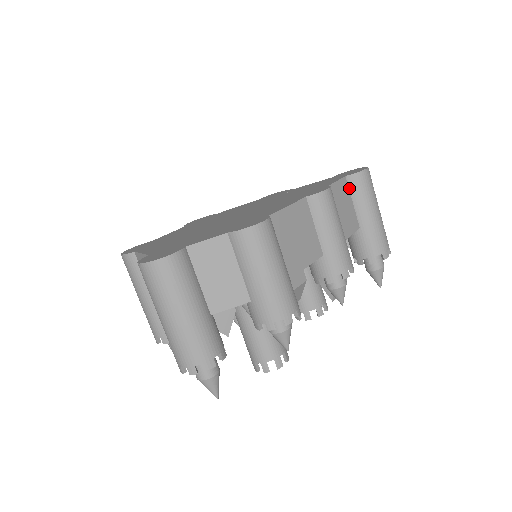
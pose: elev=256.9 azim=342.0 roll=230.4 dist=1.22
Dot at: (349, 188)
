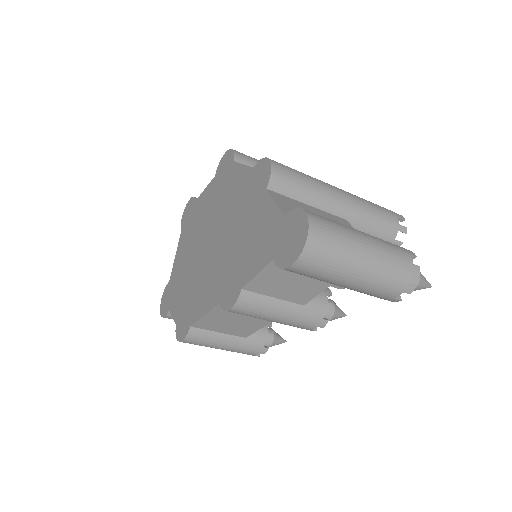
Dot at: occluded
